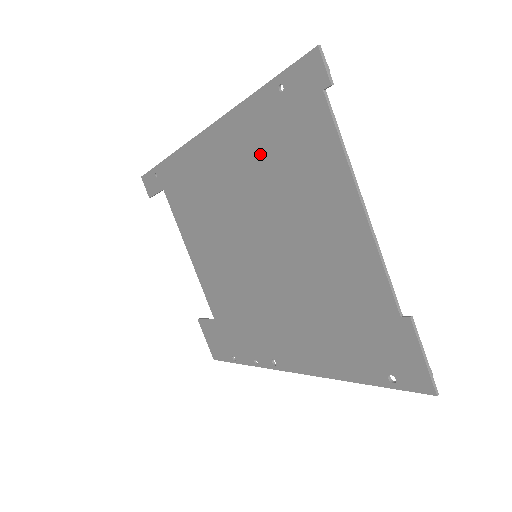
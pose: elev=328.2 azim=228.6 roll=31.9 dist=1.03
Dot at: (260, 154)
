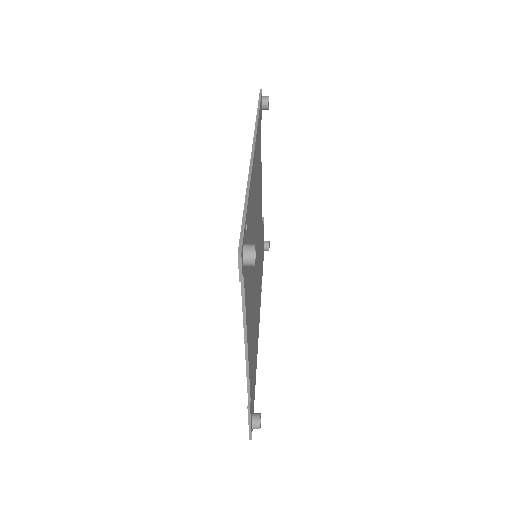
Dot at: occluded
